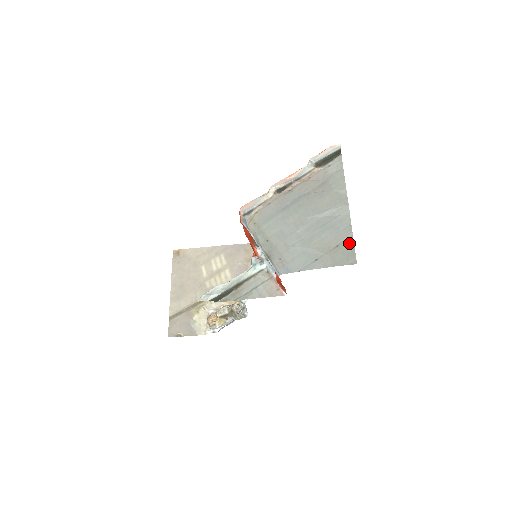
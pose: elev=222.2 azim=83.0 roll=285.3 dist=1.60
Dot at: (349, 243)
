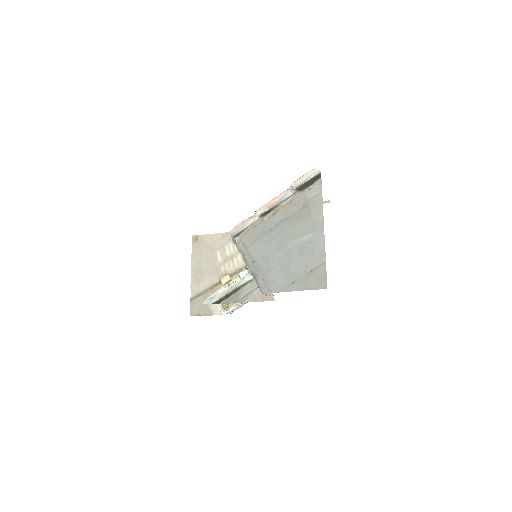
Dot at: (322, 268)
